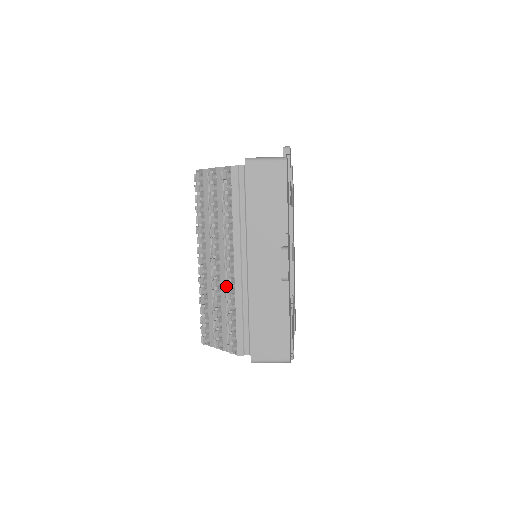
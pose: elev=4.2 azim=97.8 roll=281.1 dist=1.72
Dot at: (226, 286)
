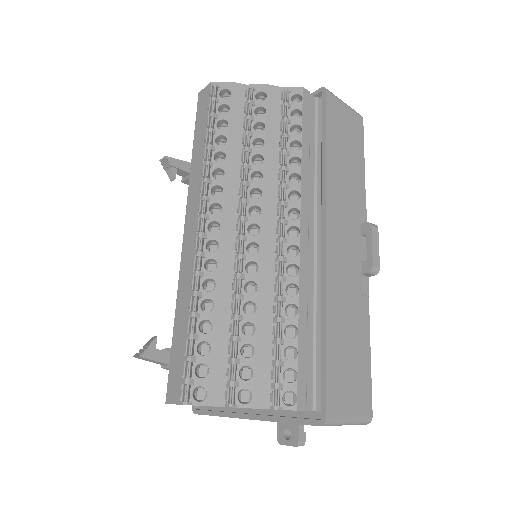
Dot at: (282, 268)
